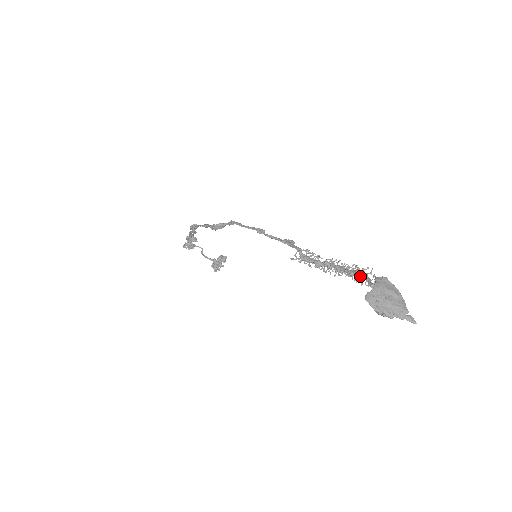
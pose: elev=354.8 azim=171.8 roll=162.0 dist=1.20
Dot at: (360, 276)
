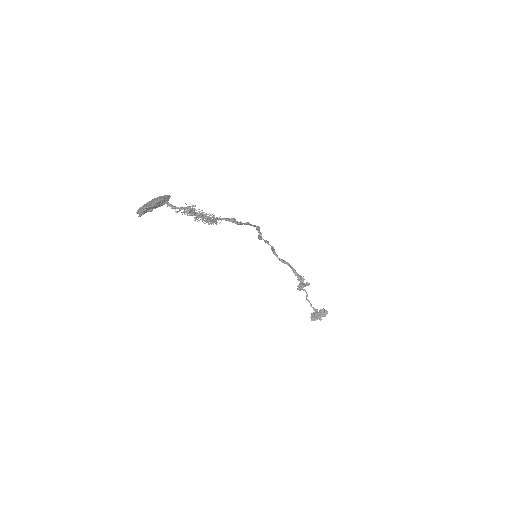
Dot at: (186, 210)
